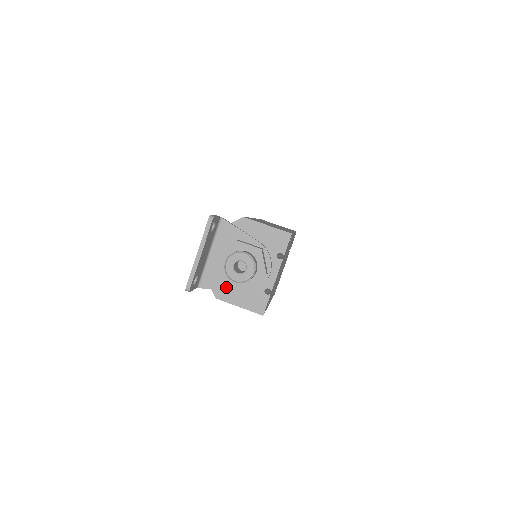
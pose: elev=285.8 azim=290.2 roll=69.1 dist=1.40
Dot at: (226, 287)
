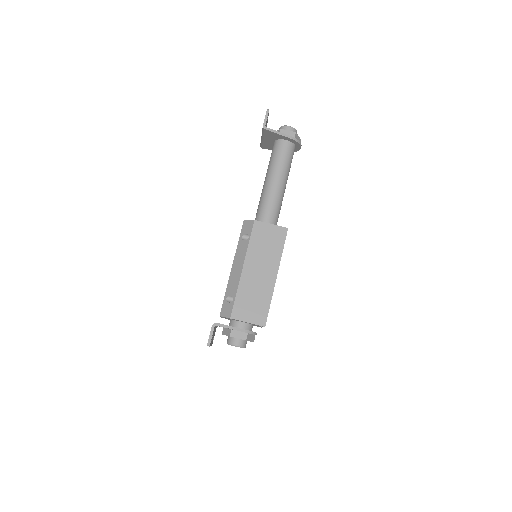
Dot at: occluded
